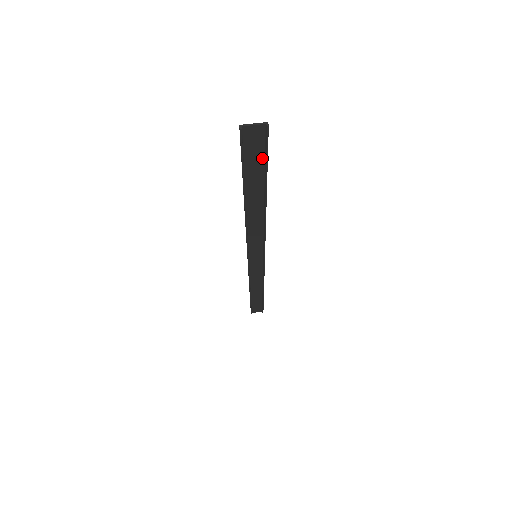
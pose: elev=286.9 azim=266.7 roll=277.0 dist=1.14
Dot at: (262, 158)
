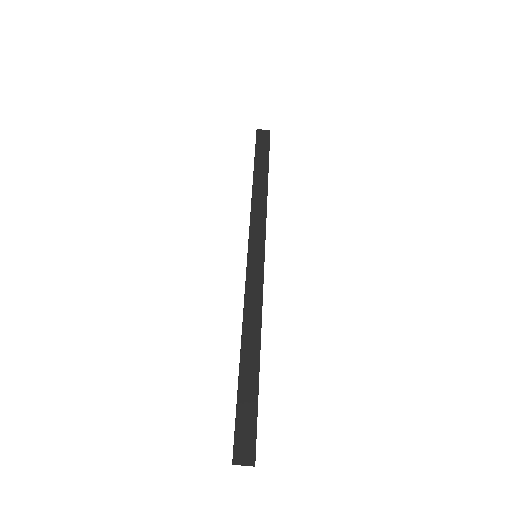
Dot at: (253, 420)
